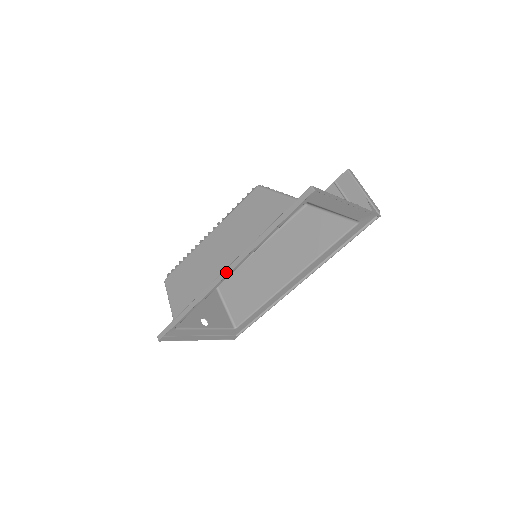
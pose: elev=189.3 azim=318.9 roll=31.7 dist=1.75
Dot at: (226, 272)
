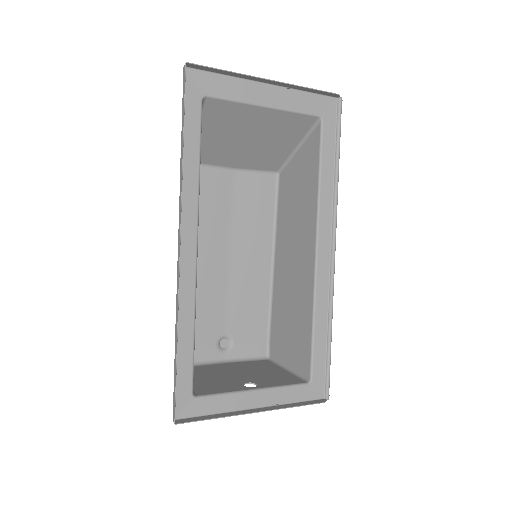
Dot at: (178, 243)
